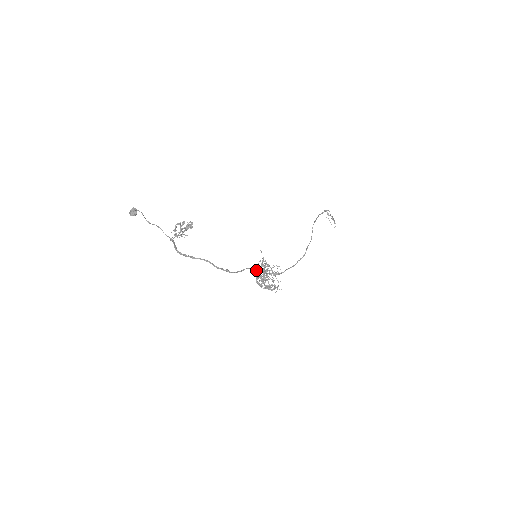
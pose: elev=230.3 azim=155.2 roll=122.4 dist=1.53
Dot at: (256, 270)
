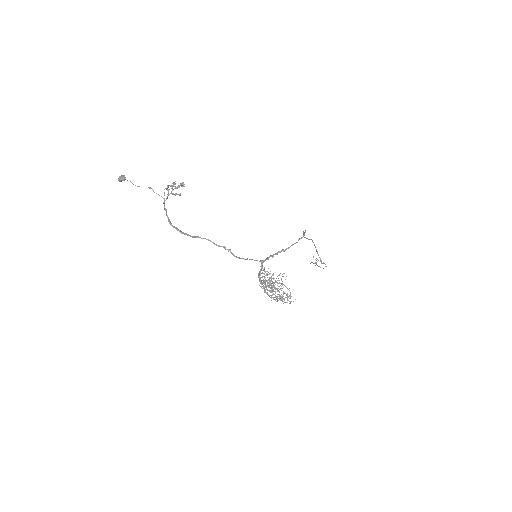
Dot at: (260, 261)
